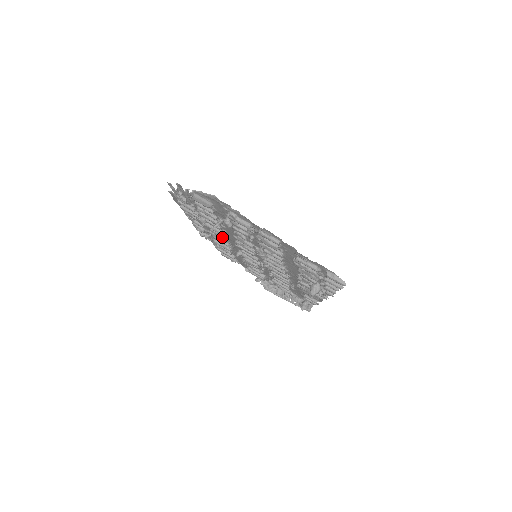
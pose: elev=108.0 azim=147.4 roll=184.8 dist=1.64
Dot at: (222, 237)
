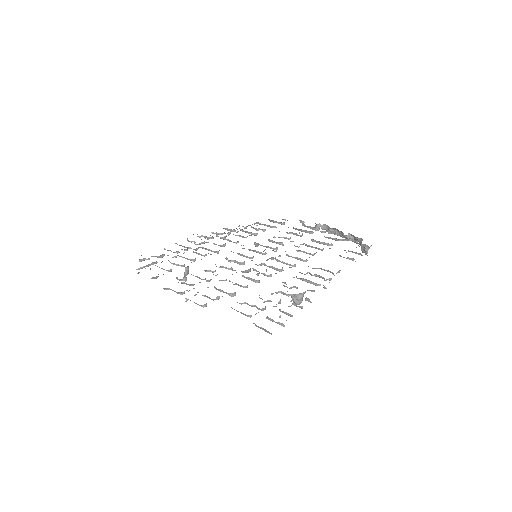
Dot at: (230, 241)
